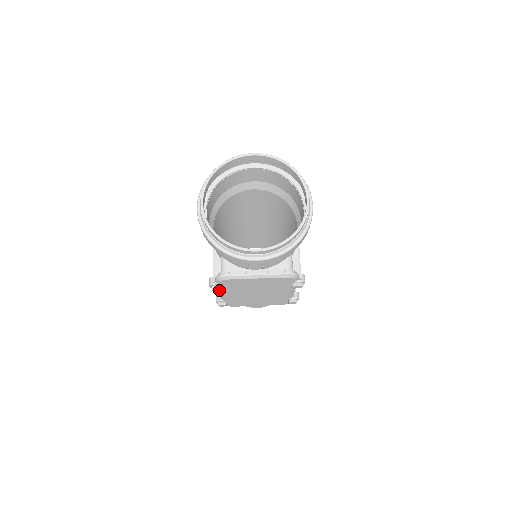
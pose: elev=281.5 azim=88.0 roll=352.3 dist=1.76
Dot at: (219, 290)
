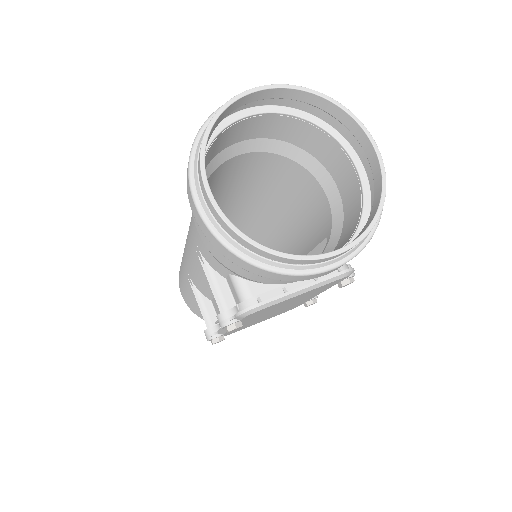
Dot at: (237, 328)
